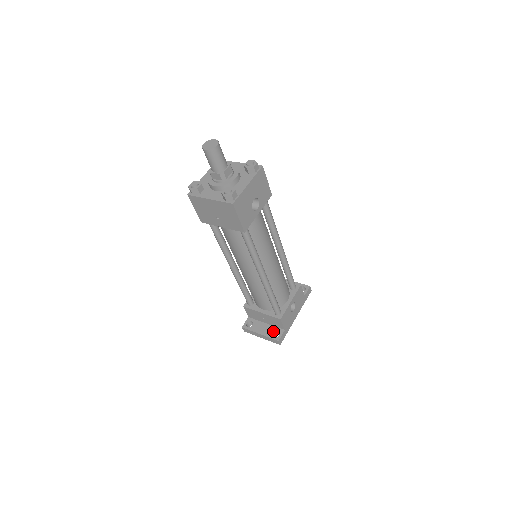
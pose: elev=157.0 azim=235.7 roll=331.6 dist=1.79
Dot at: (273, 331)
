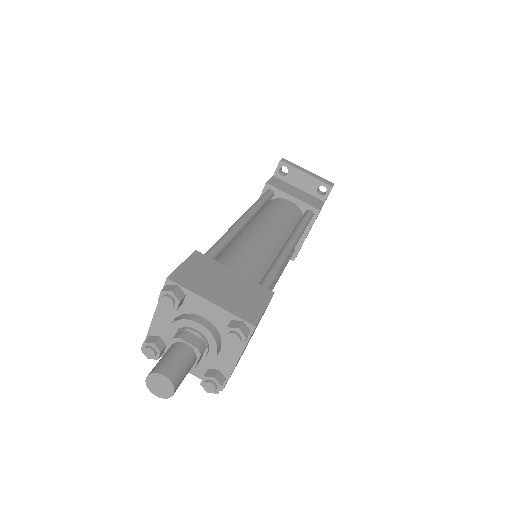
Dot at: occluded
